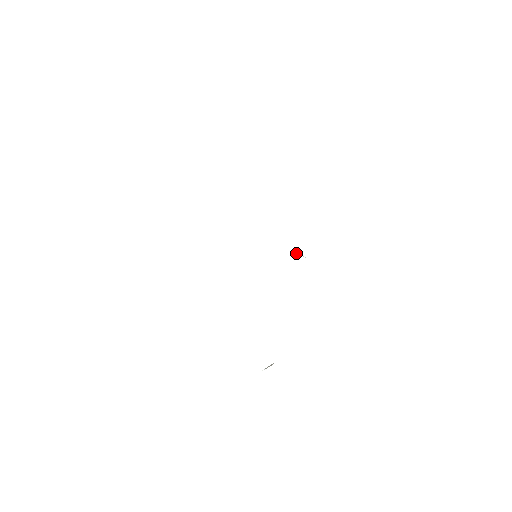
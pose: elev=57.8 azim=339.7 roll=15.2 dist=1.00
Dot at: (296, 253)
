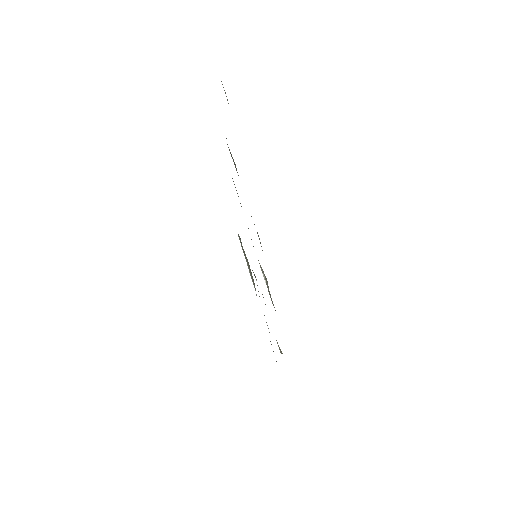
Dot at: (264, 275)
